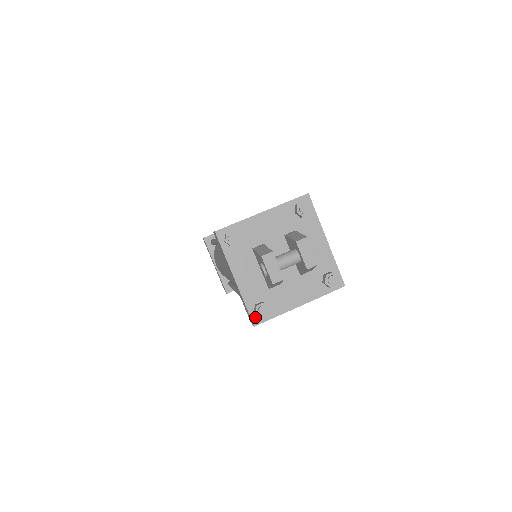
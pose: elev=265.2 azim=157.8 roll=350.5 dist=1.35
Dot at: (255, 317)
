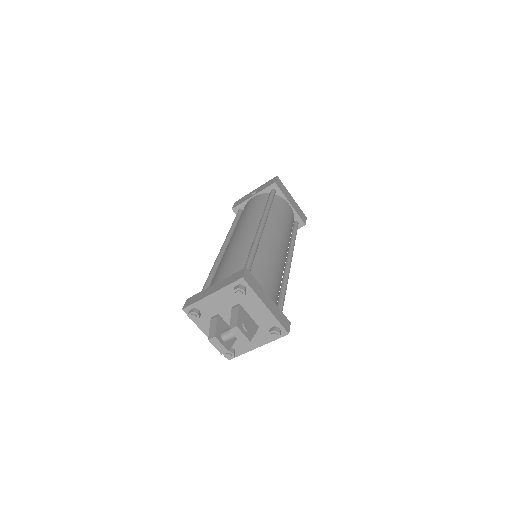
Dot at: occluded
